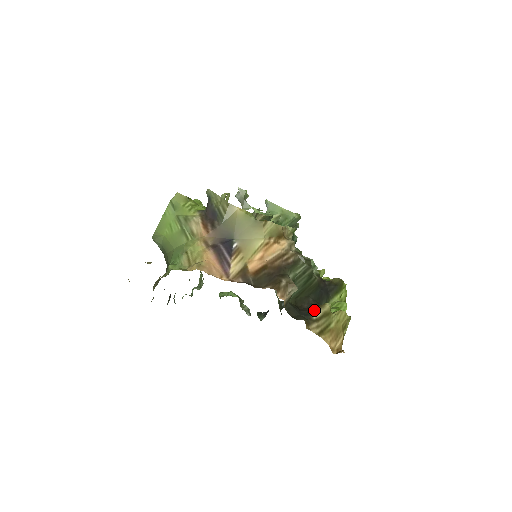
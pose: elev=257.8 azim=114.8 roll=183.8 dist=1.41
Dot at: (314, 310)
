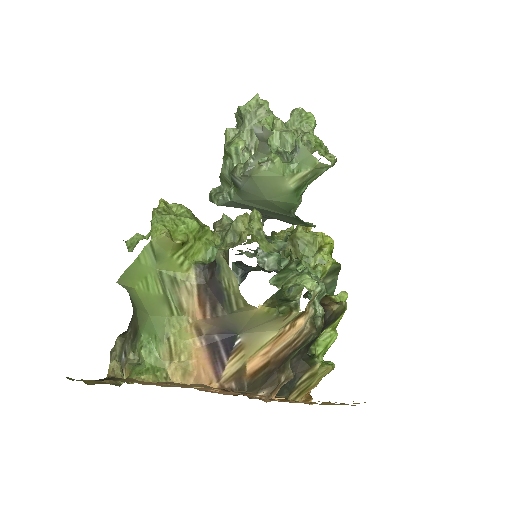
Dot at: (301, 373)
